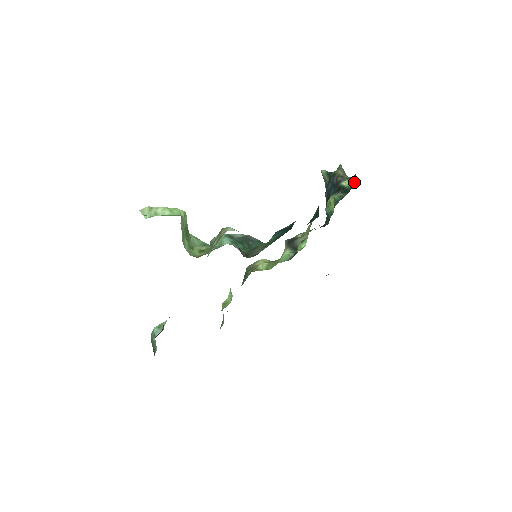
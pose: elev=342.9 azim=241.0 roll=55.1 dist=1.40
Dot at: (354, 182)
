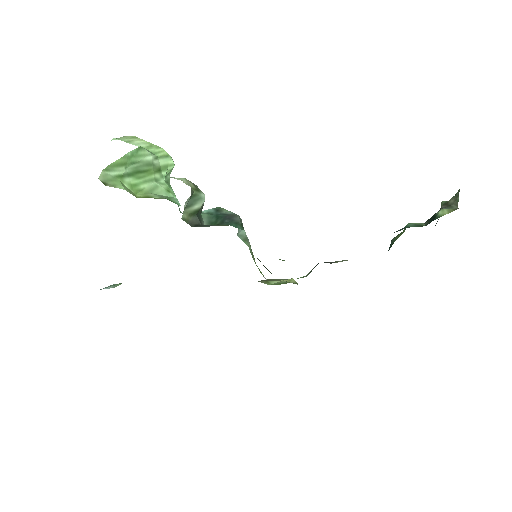
Dot at: occluded
